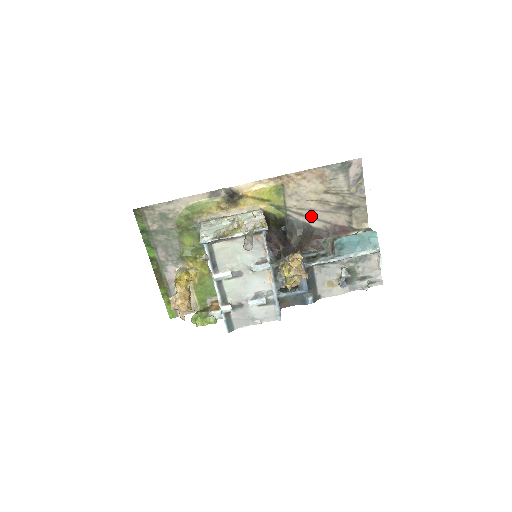
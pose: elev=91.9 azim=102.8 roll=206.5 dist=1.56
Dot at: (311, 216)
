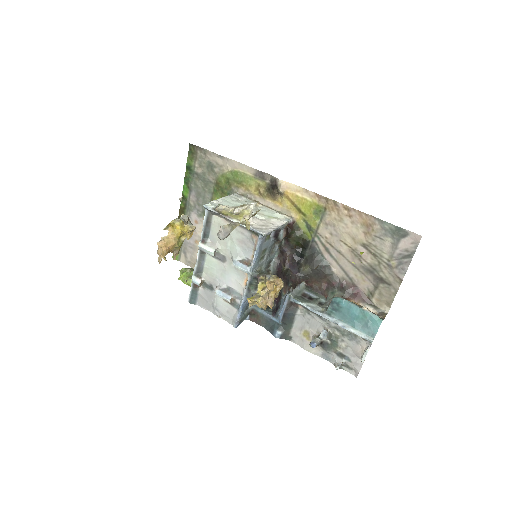
Dot at: (336, 259)
